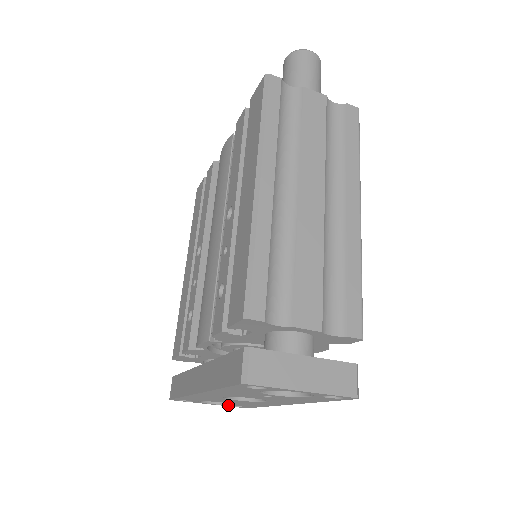
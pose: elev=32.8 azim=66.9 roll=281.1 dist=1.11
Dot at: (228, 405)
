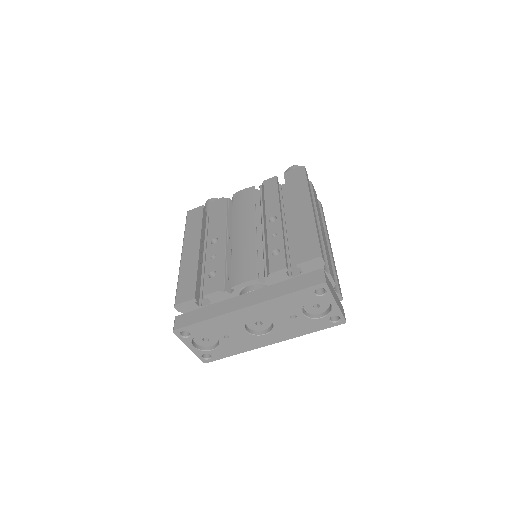
Dot at: (203, 352)
